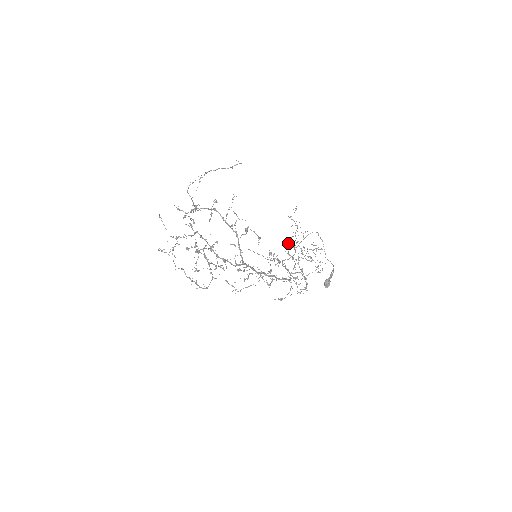
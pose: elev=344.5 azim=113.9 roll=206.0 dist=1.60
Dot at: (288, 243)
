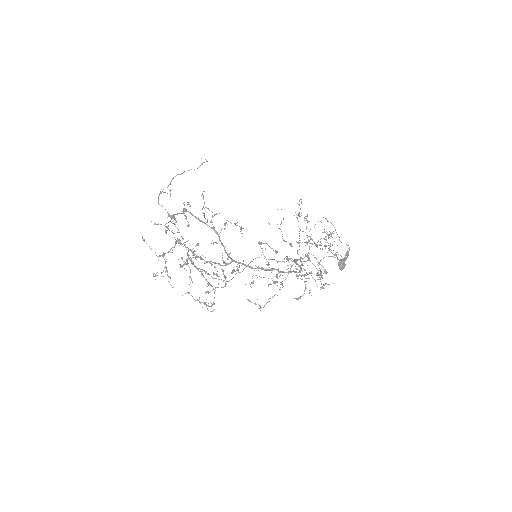
Dot at: (279, 228)
